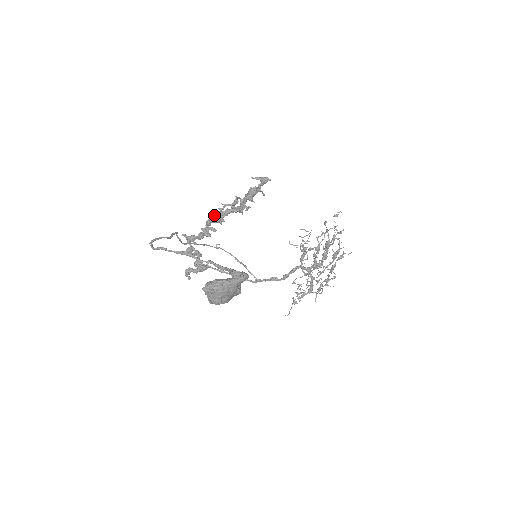
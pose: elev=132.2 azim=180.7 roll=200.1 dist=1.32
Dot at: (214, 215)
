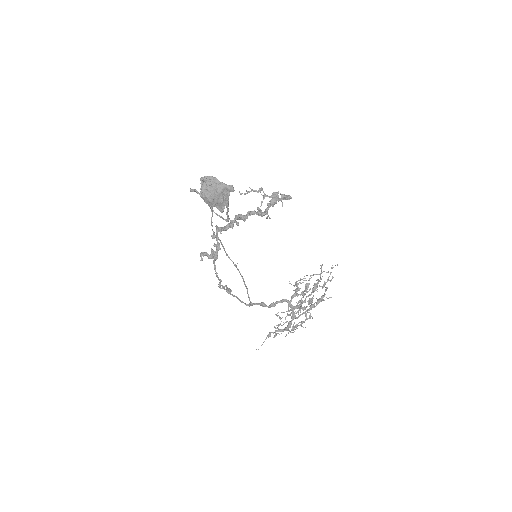
Dot at: (241, 194)
